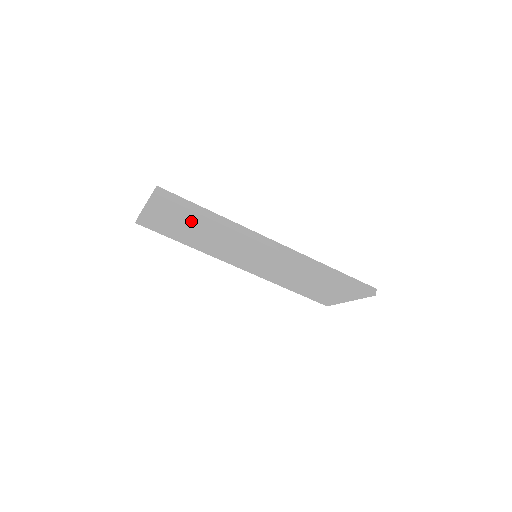
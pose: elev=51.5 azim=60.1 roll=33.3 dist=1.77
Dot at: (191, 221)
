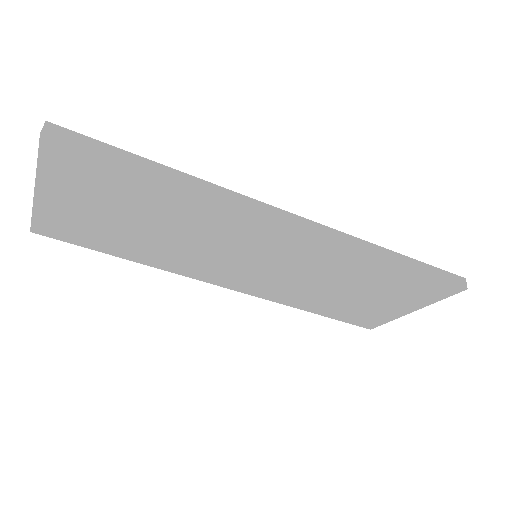
Dot at: (130, 197)
